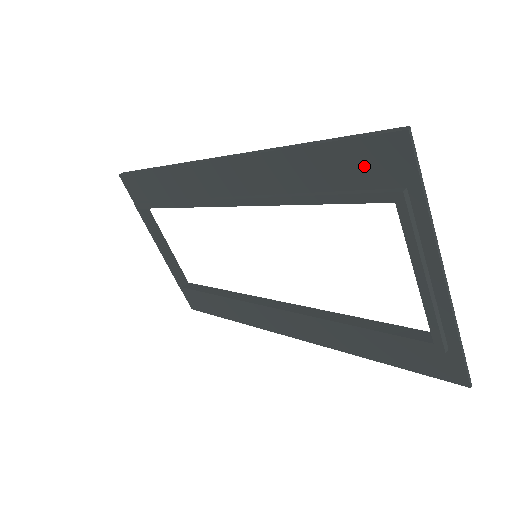
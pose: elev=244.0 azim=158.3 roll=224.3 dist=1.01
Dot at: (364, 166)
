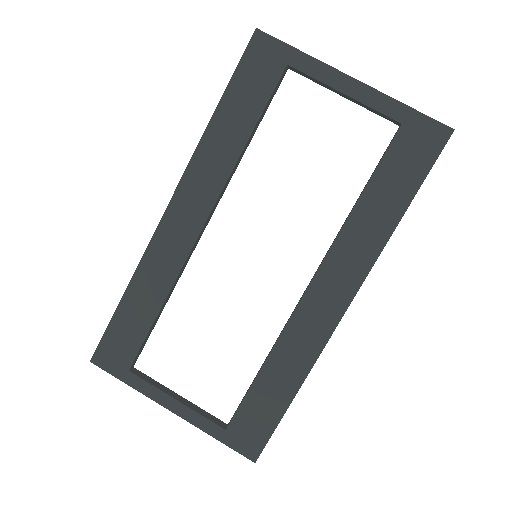
Dot at: (256, 73)
